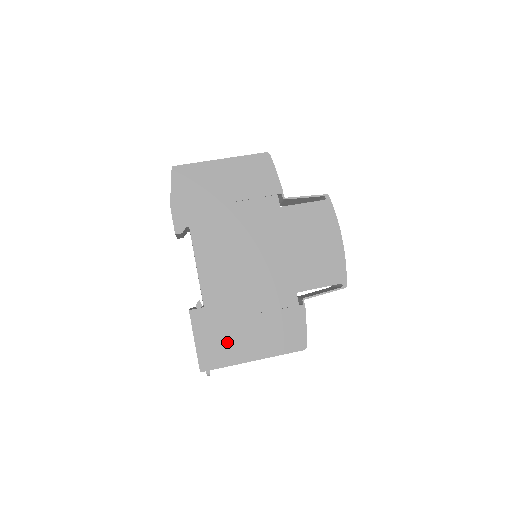
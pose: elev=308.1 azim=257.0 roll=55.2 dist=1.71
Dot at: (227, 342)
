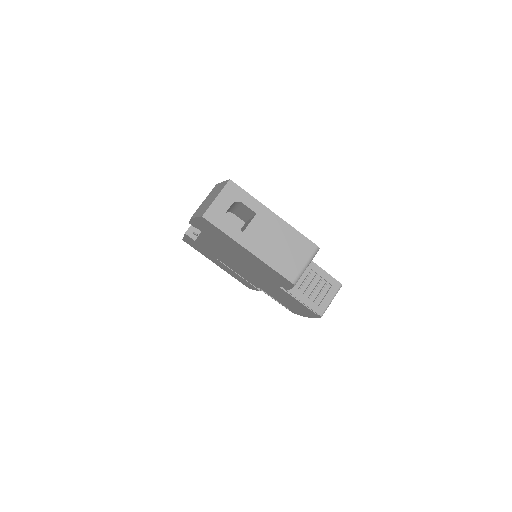
Dot at: (203, 252)
